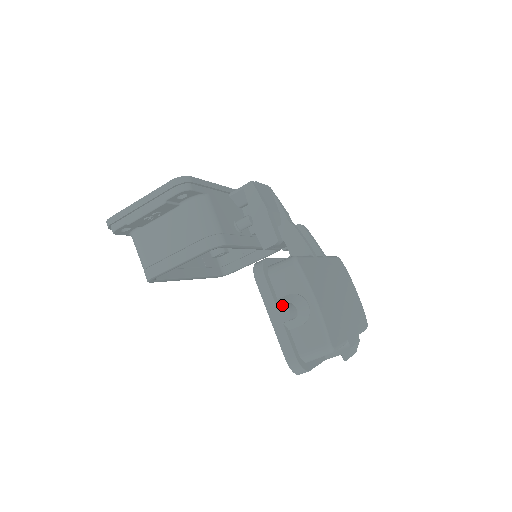
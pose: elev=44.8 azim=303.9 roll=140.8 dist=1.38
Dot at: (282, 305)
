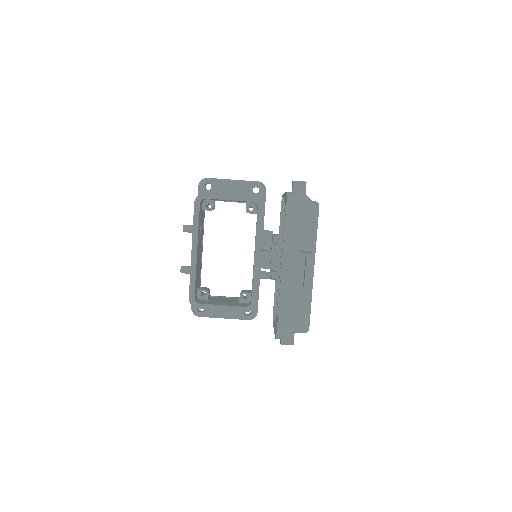
Dot at: occluded
